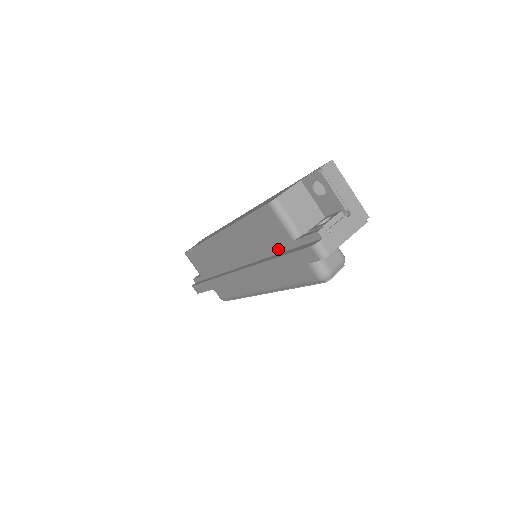
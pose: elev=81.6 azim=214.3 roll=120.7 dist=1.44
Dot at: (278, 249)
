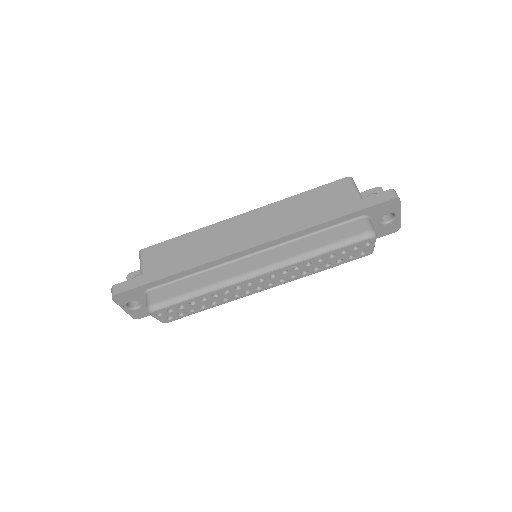
Dot at: occluded
